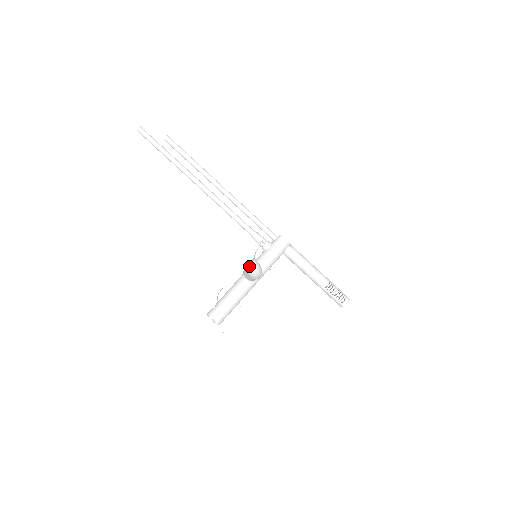
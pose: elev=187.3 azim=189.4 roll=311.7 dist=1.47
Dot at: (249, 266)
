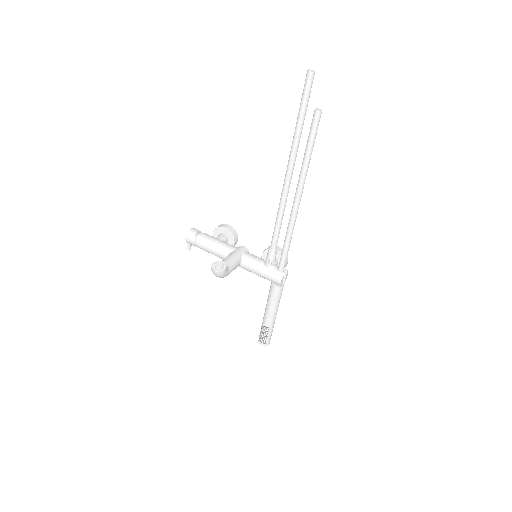
Dot at: (213, 269)
